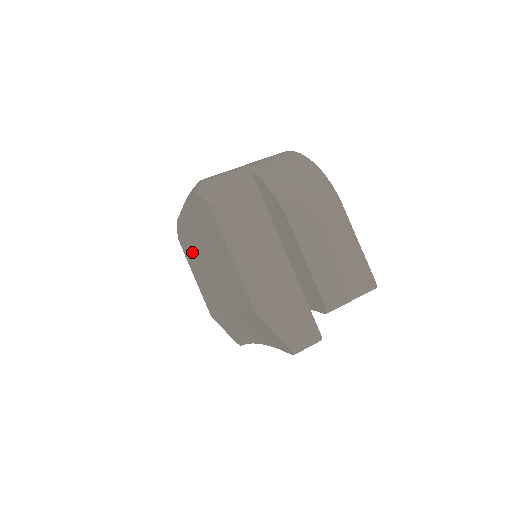
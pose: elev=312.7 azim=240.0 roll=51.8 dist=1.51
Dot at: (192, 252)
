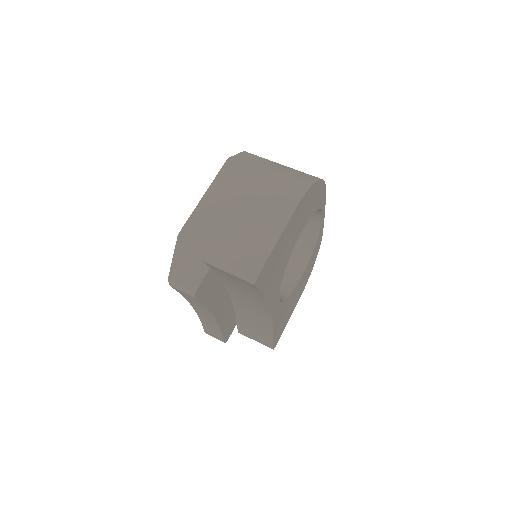
Dot at: occluded
